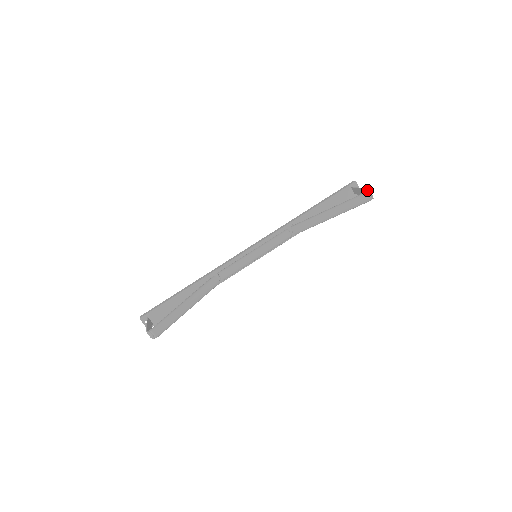
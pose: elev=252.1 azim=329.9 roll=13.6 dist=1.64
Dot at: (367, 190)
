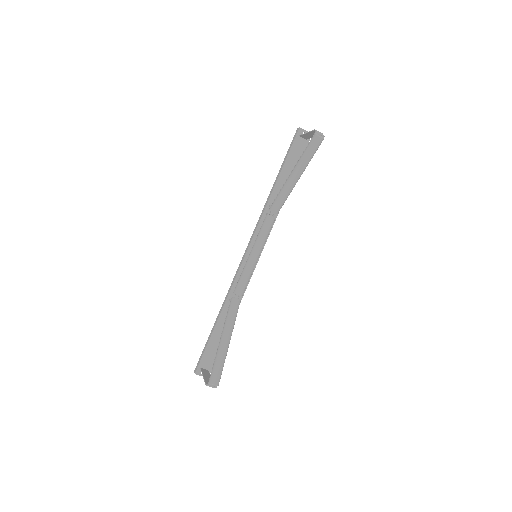
Dot at: (314, 132)
